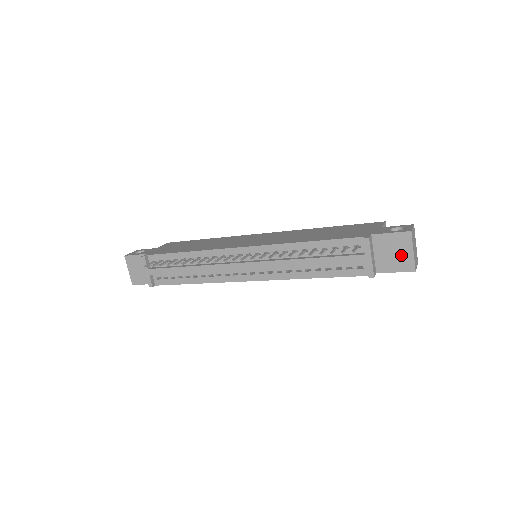
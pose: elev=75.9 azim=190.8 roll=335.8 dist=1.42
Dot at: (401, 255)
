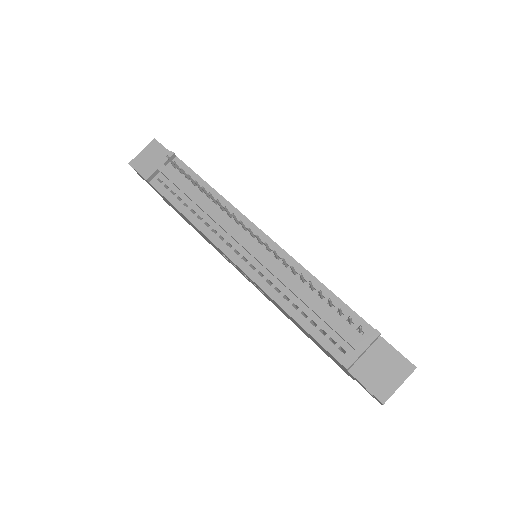
Dot at: (386, 378)
